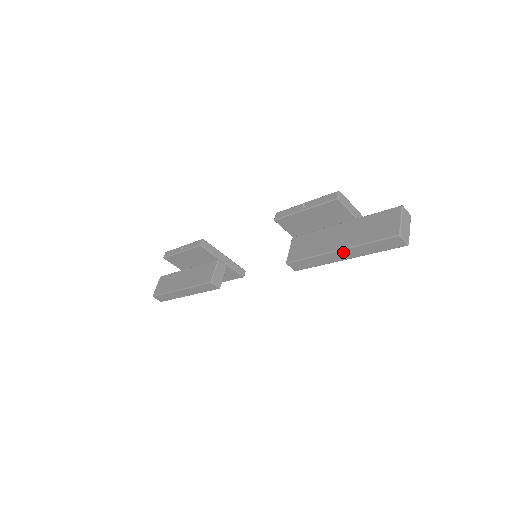
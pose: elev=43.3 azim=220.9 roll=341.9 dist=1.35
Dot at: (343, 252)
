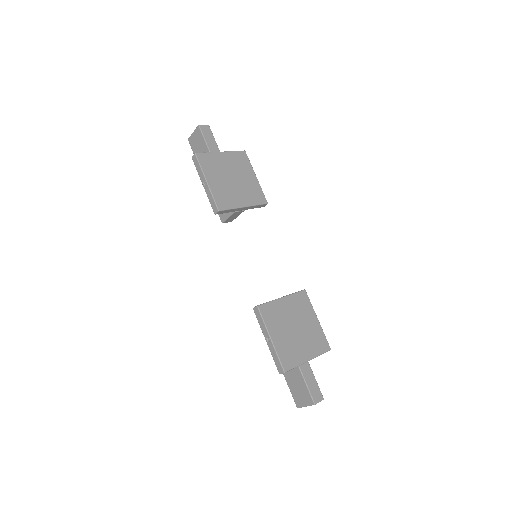
Dot at: occluded
